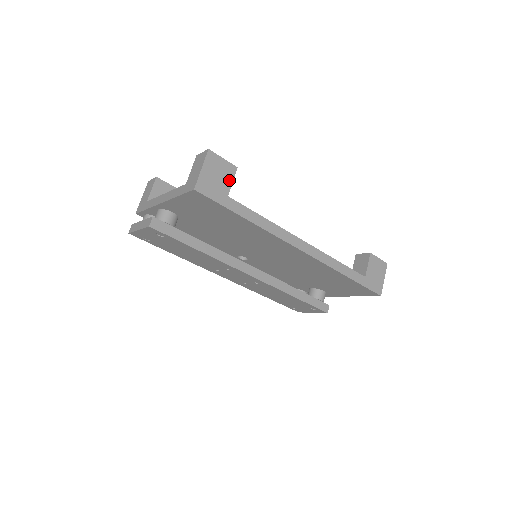
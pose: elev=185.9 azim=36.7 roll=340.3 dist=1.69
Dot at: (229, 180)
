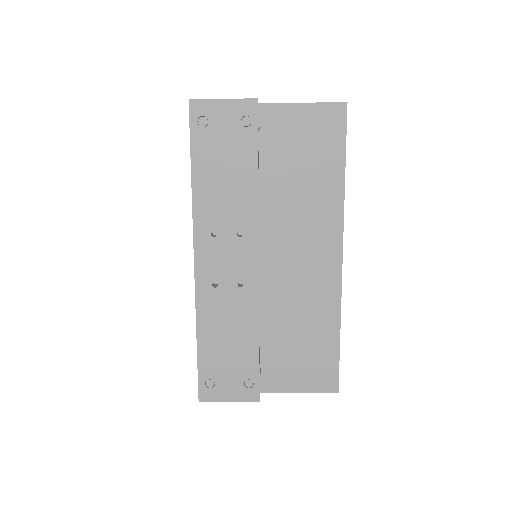
Dot at: occluded
